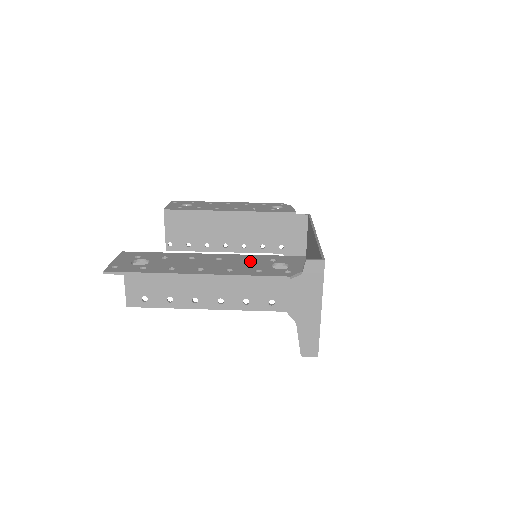
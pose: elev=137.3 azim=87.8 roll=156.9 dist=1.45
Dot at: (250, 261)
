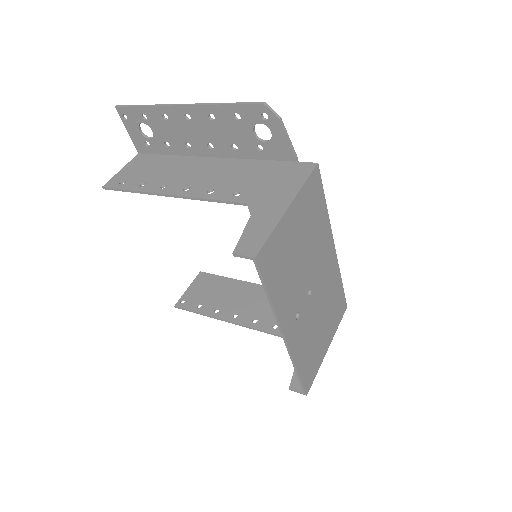
Dot at: (239, 141)
